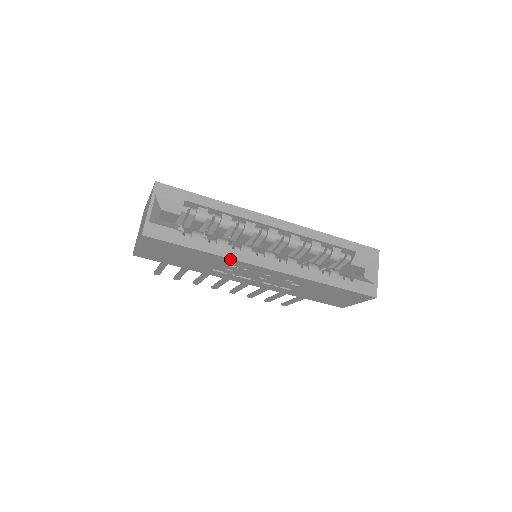
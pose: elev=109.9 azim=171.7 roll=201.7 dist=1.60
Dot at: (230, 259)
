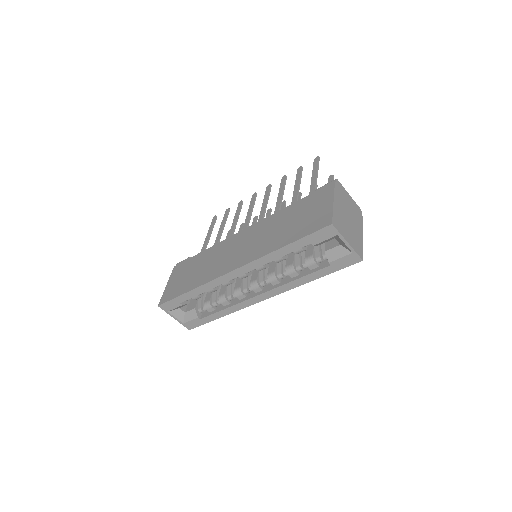
Dot at: (238, 309)
